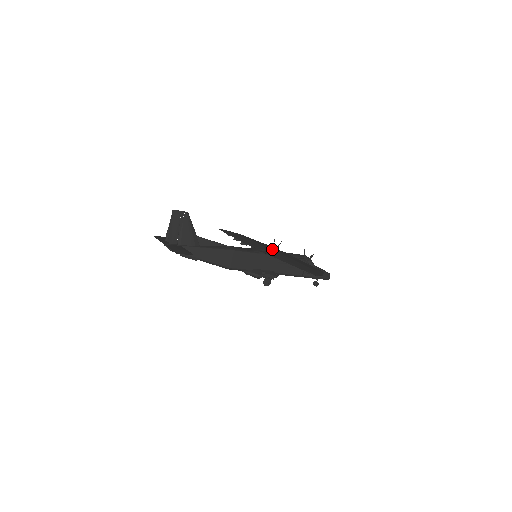
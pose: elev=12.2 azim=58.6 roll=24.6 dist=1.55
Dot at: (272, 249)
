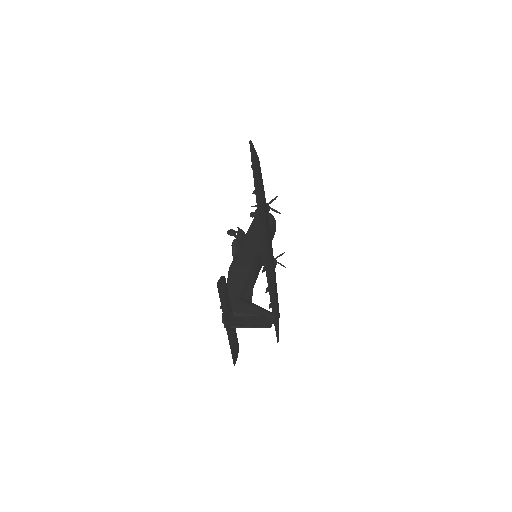
Dot at: (270, 248)
